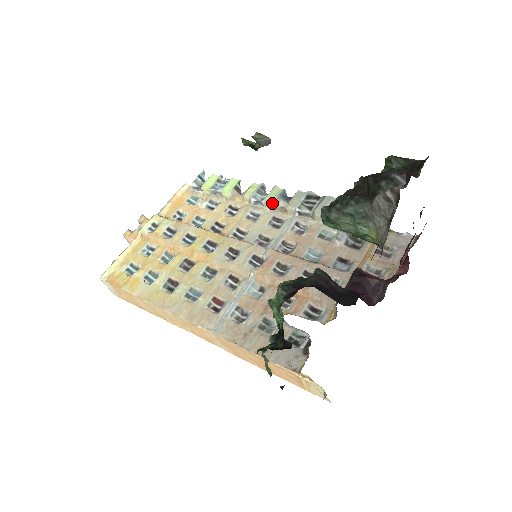
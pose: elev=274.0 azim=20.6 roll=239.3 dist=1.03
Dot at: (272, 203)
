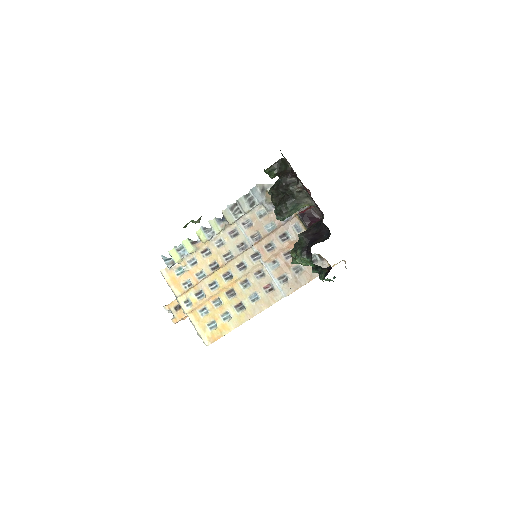
Dot at: (221, 230)
